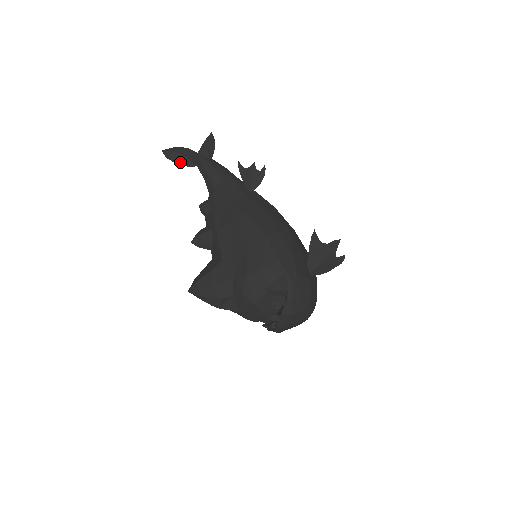
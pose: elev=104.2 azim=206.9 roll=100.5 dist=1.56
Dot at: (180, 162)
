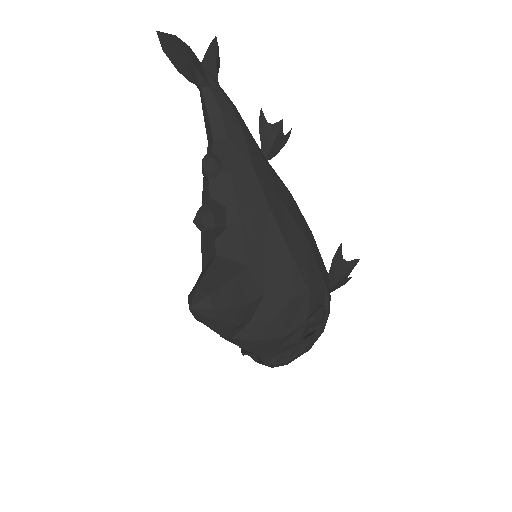
Dot at: (181, 68)
